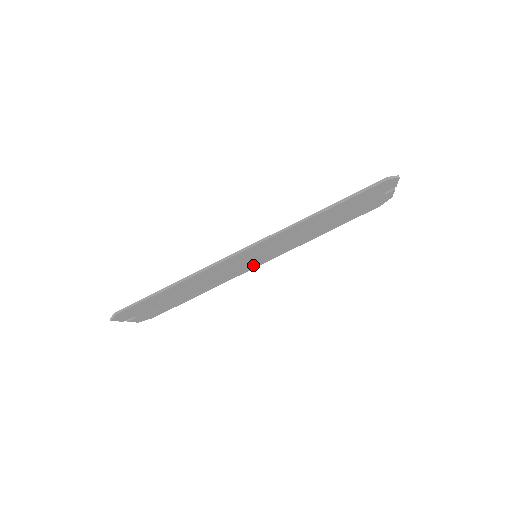
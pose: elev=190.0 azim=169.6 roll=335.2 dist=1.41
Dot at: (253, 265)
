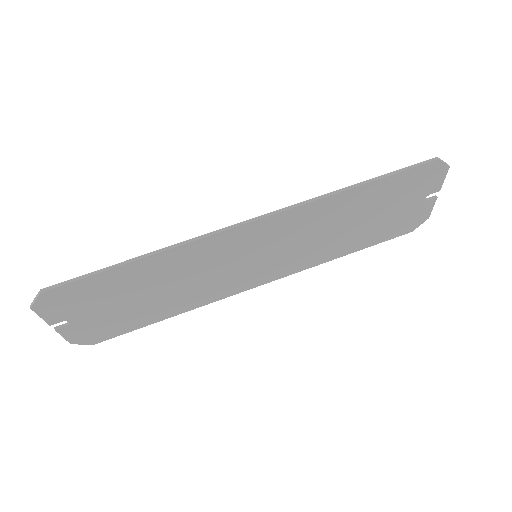
Dot at: (248, 280)
